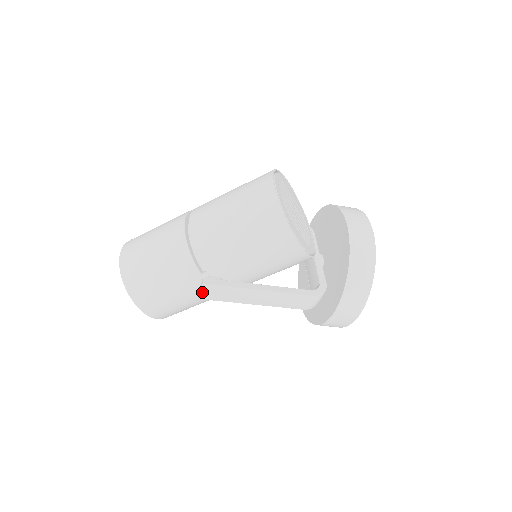
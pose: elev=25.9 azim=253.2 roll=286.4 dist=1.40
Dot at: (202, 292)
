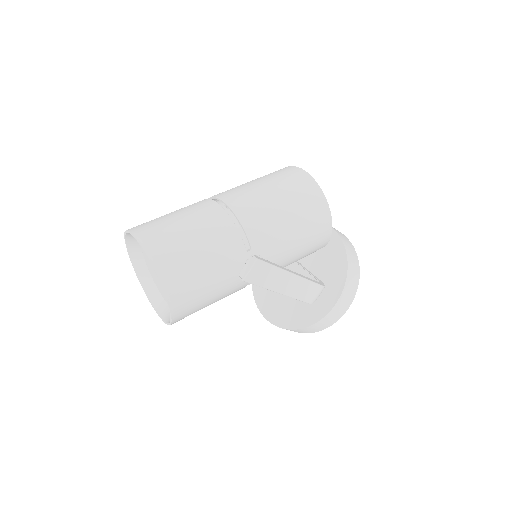
Dot at: (251, 270)
